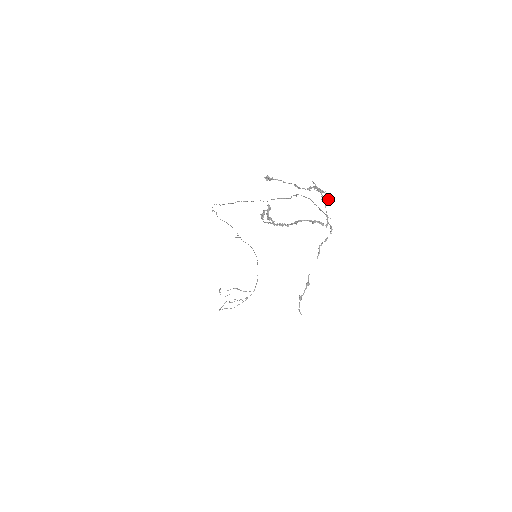
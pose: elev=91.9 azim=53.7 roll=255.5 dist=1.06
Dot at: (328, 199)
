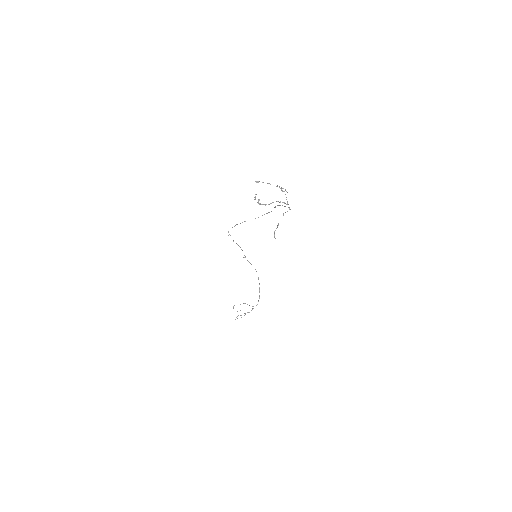
Dot at: occluded
